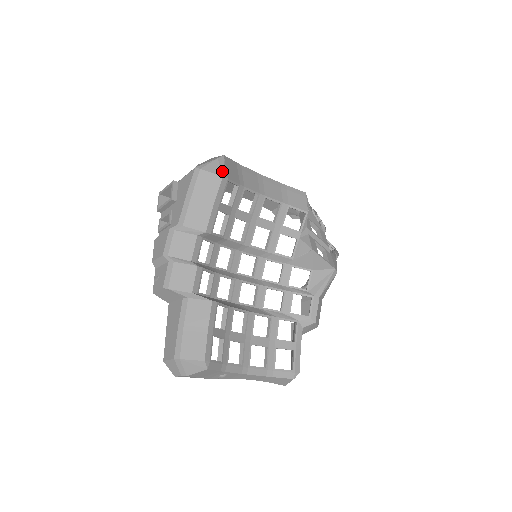
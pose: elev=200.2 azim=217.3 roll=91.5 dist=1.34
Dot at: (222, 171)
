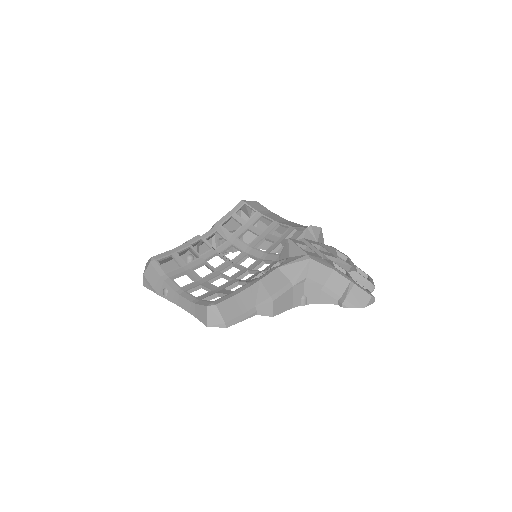
Dot at: (245, 200)
